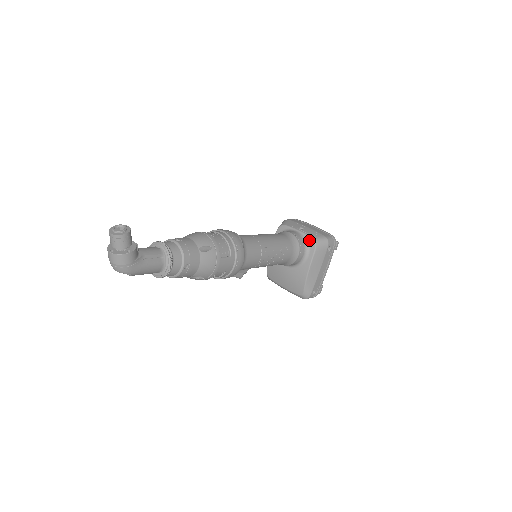
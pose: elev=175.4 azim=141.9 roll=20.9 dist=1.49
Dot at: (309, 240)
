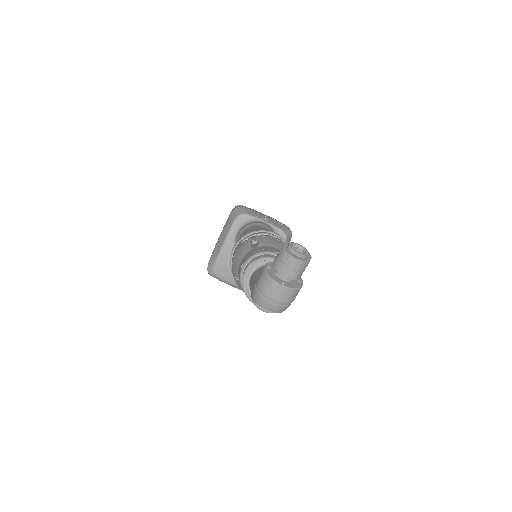
Dot at: (279, 233)
